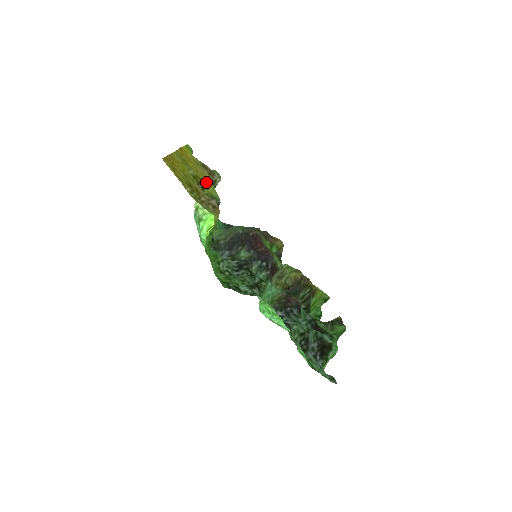
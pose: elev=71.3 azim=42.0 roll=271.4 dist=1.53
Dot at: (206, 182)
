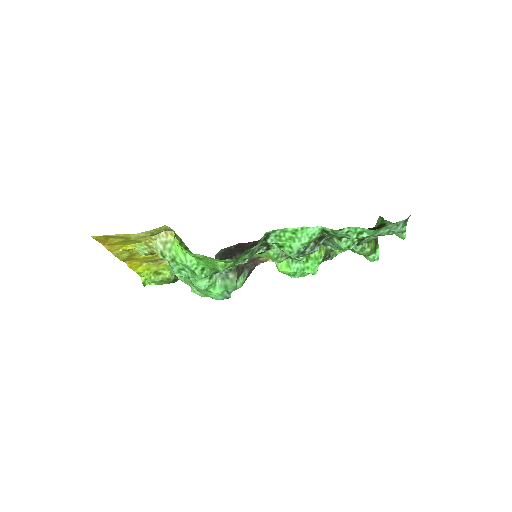
Dot at: occluded
